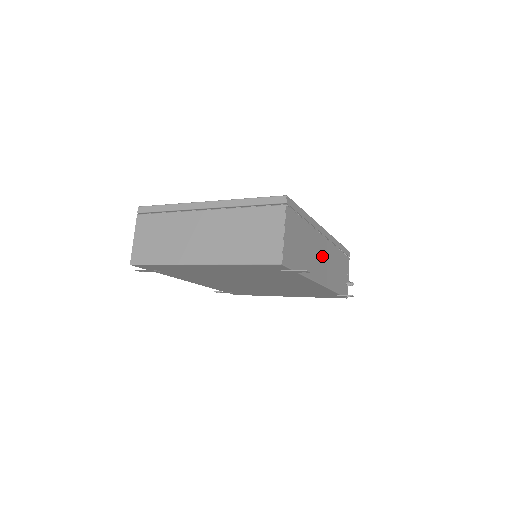
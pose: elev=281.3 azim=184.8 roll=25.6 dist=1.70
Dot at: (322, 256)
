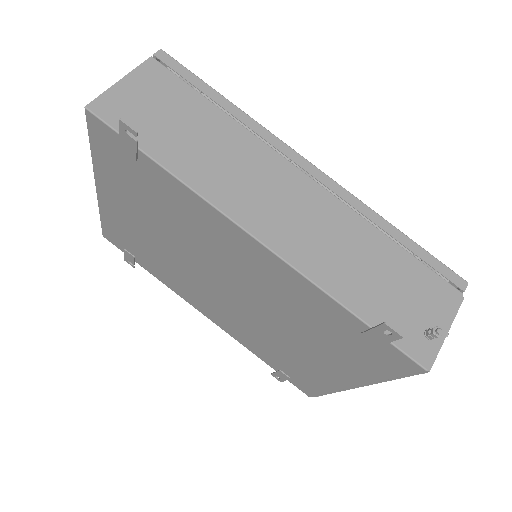
Dot at: (280, 195)
